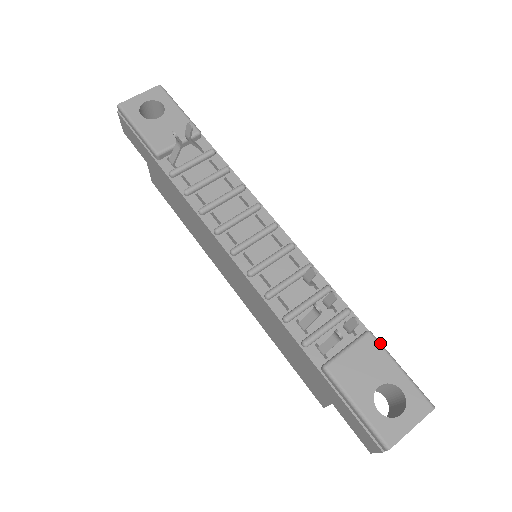
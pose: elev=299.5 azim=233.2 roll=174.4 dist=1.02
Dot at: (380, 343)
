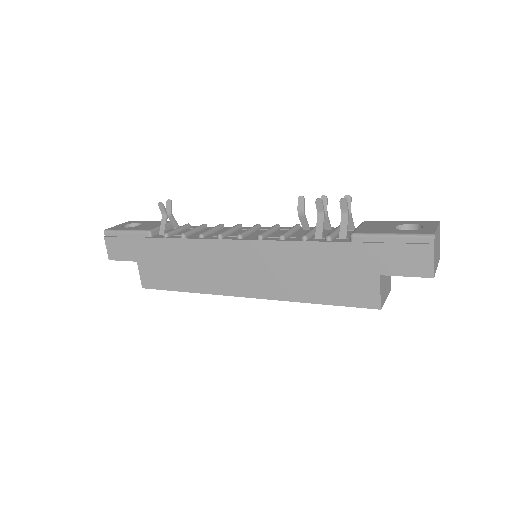
Dot at: (376, 221)
